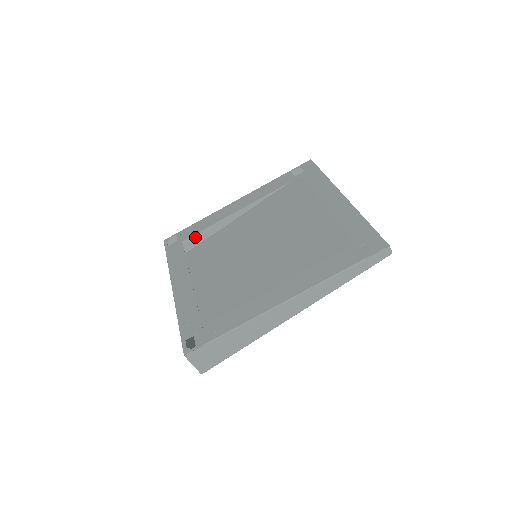
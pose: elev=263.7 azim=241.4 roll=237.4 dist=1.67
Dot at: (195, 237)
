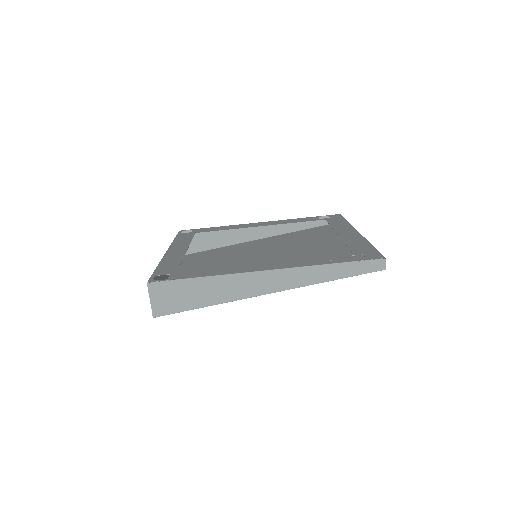
Dot at: (208, 241)
